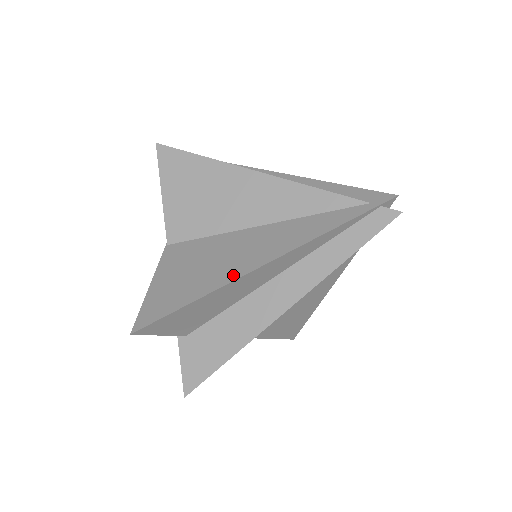
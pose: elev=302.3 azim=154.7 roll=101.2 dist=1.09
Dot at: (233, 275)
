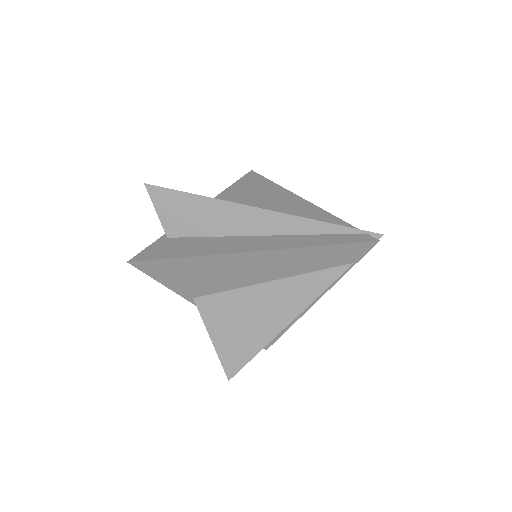
Dot at: (235, 203)
